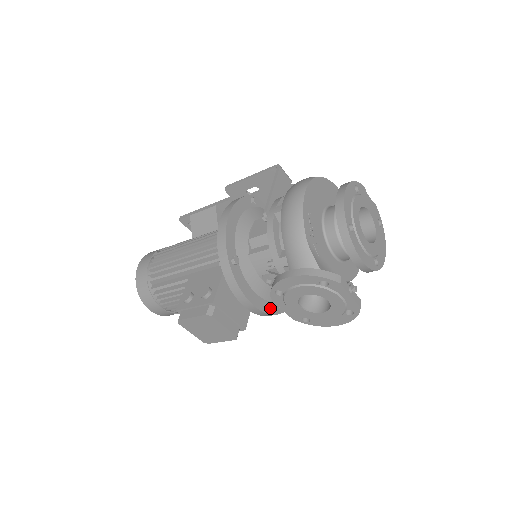
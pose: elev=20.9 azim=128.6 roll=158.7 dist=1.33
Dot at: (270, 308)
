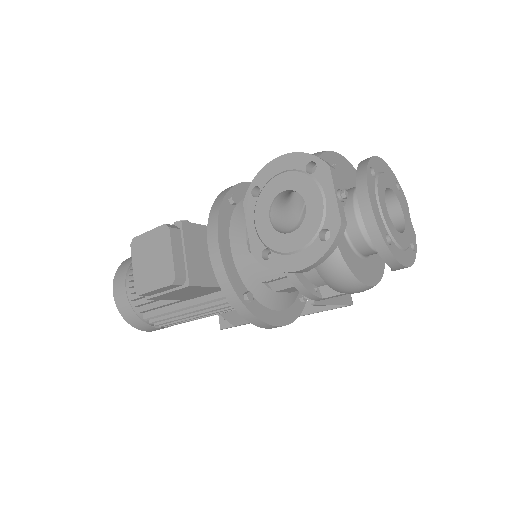
Dot at: (234, 278)
